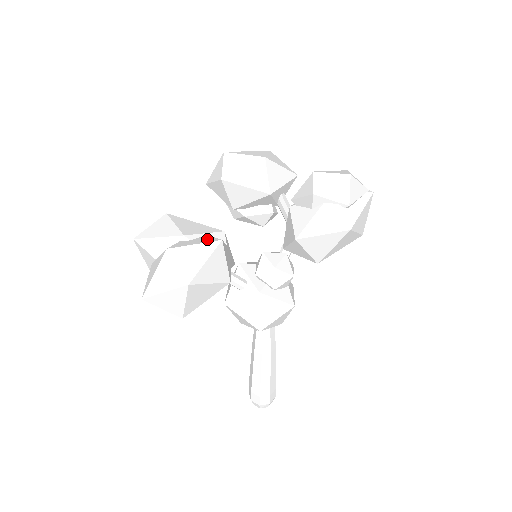
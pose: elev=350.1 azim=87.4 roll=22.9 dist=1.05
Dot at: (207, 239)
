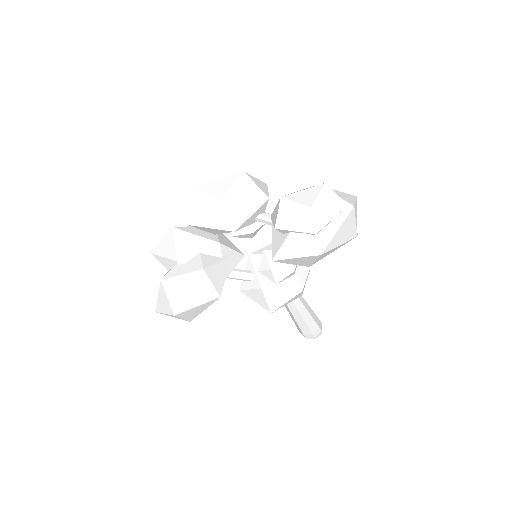
Dot at: (194, 265)
